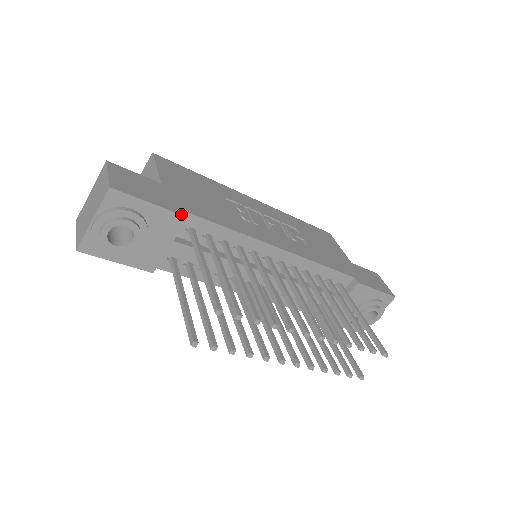
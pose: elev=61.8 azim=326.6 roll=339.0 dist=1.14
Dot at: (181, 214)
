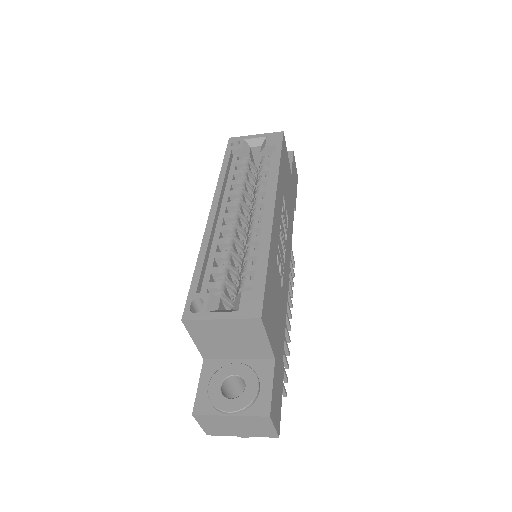
Dot at: occluded
